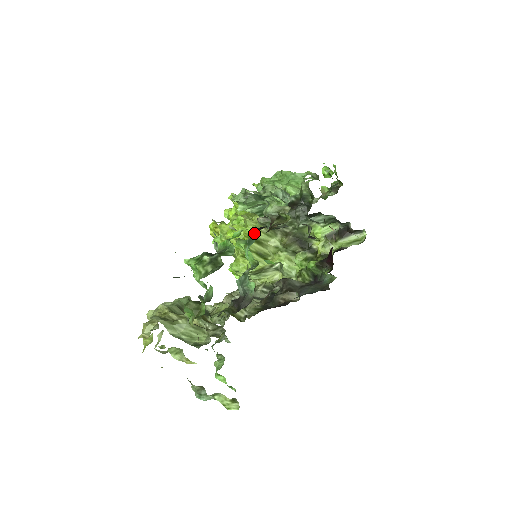
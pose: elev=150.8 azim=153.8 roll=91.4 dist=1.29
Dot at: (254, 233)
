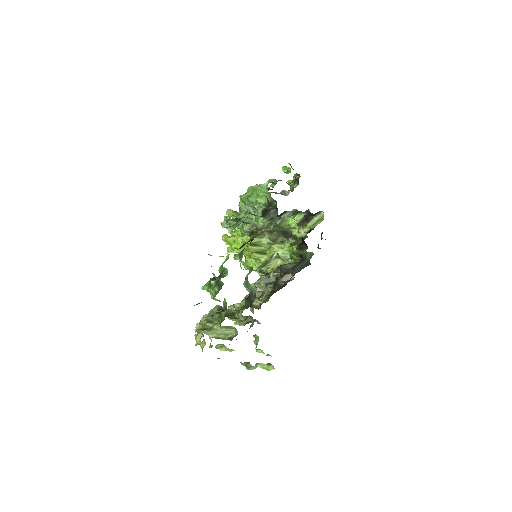
Dot at: (248, 240)
